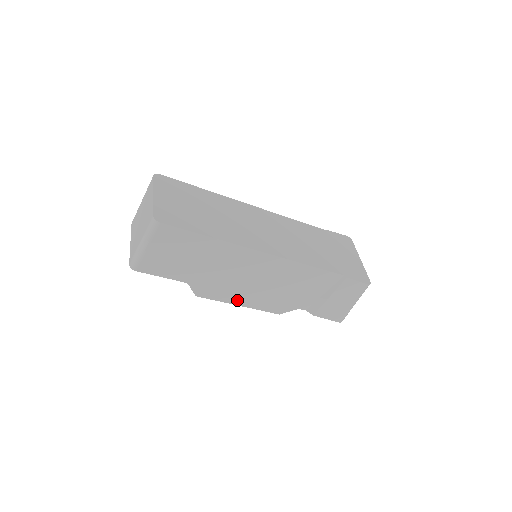
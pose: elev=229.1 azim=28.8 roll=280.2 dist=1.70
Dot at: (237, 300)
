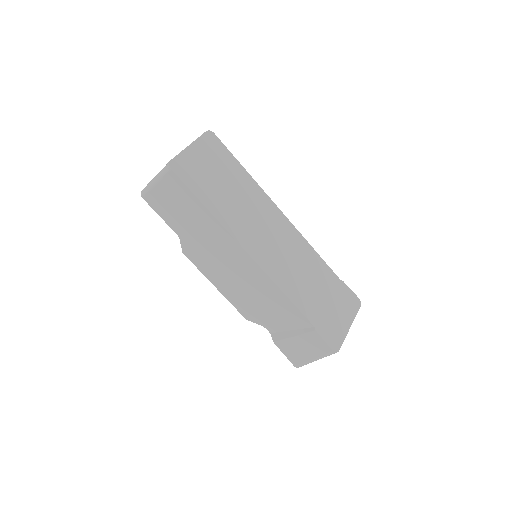
Dot at: (215, 280)
